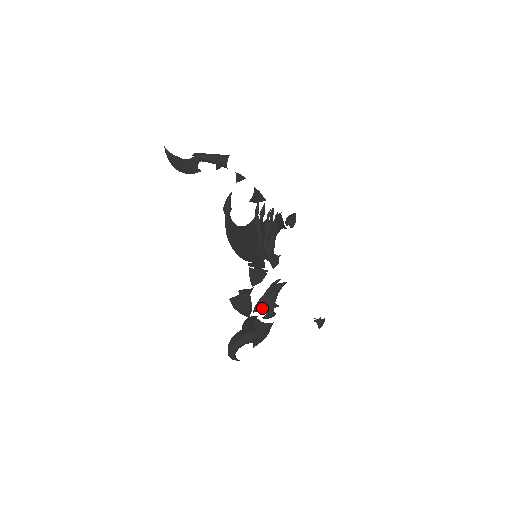
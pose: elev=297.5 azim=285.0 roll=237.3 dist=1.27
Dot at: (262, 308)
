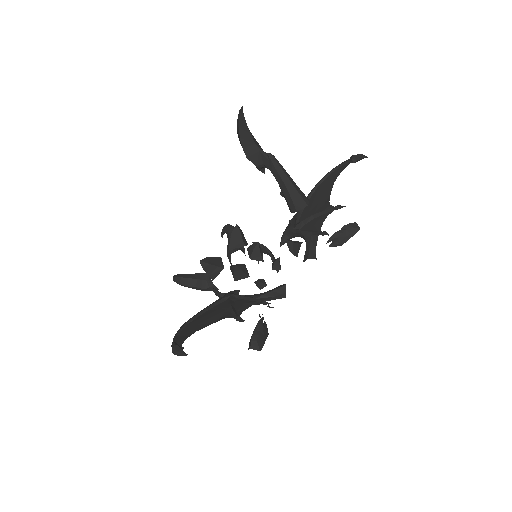
Dot at: (216, 294)
